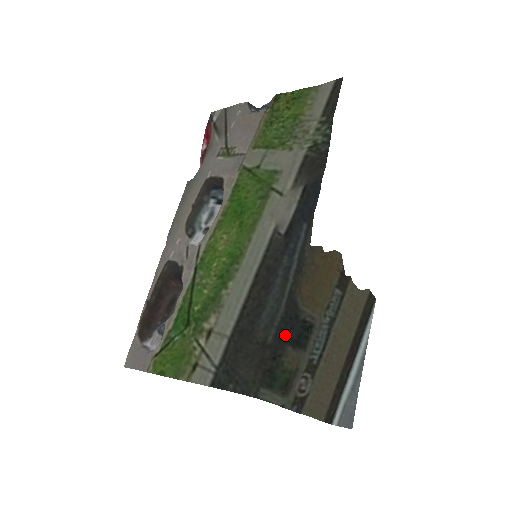
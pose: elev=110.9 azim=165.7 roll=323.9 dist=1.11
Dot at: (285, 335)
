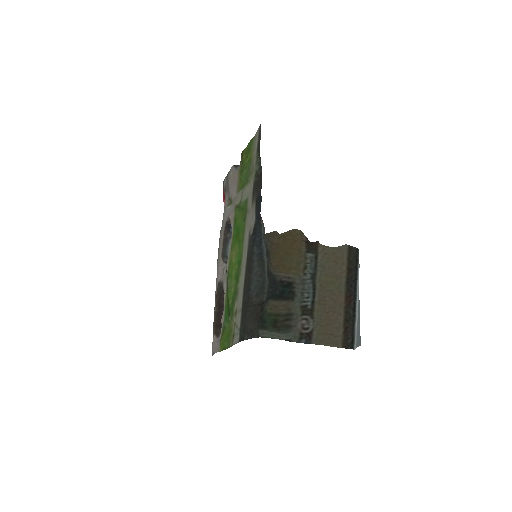
Dot at: (272, 295)
